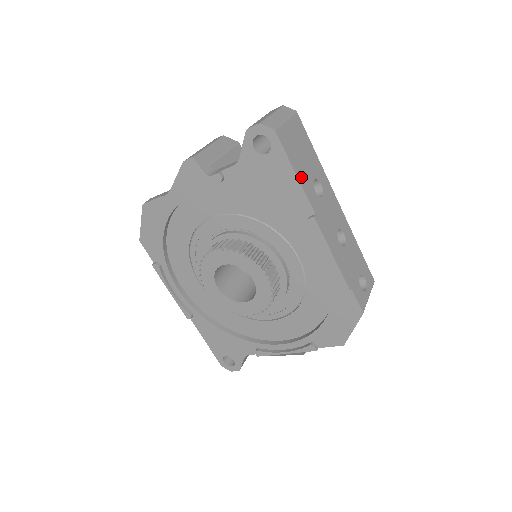
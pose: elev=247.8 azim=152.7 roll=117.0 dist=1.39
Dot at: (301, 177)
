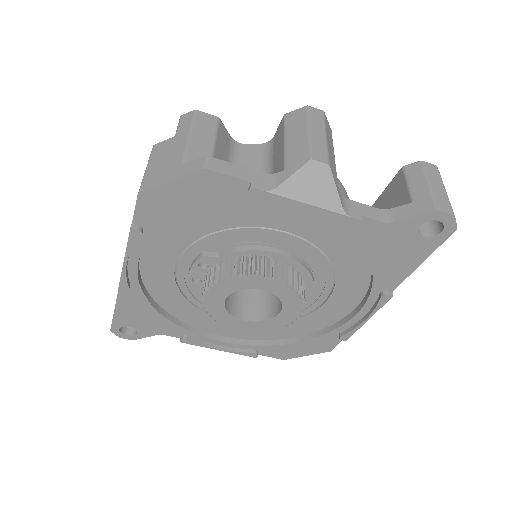
Dot at: occluded
